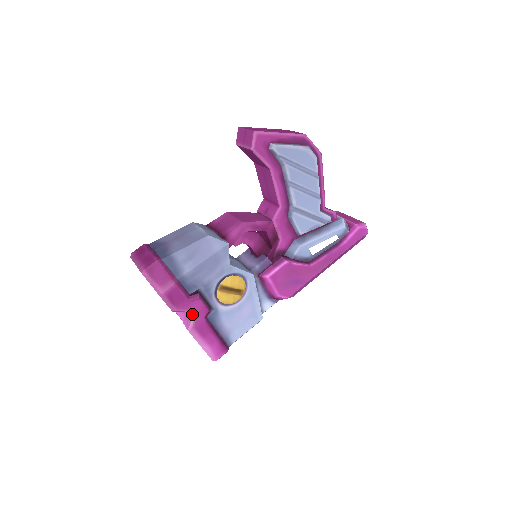
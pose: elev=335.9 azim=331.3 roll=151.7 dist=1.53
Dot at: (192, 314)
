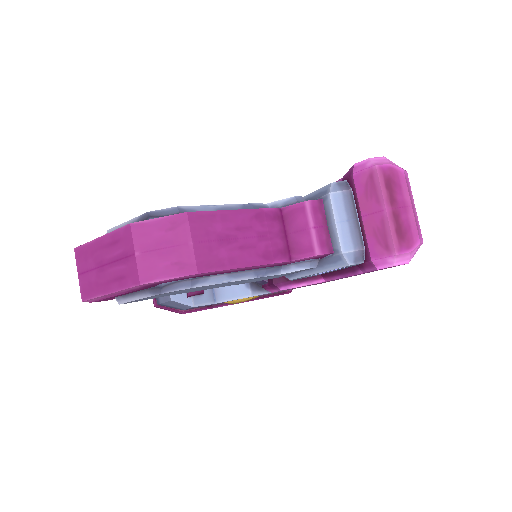
Dot at: occluded
